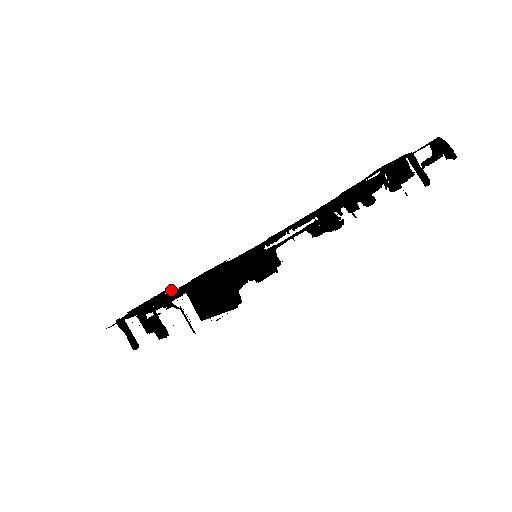
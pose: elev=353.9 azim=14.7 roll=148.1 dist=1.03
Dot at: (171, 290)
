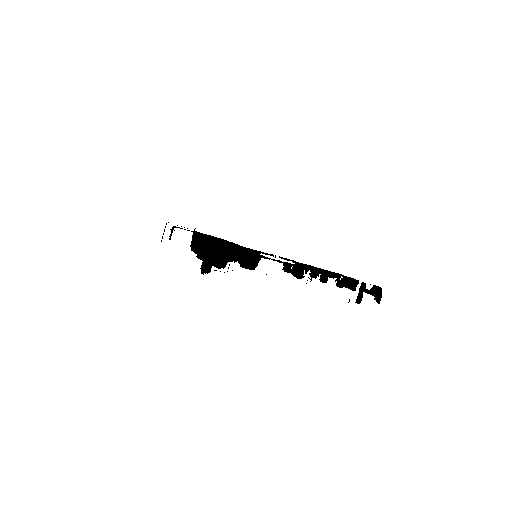
Dot at: occluded
